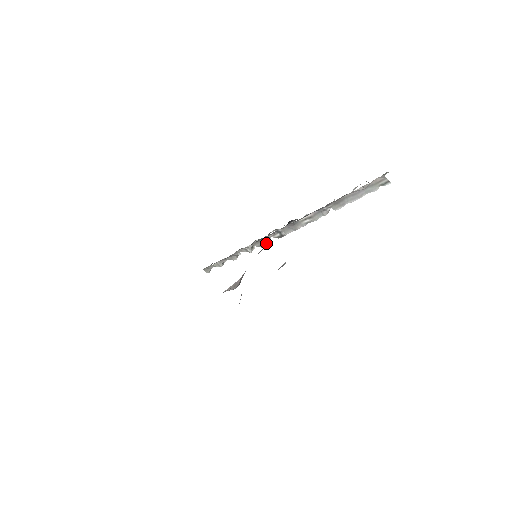
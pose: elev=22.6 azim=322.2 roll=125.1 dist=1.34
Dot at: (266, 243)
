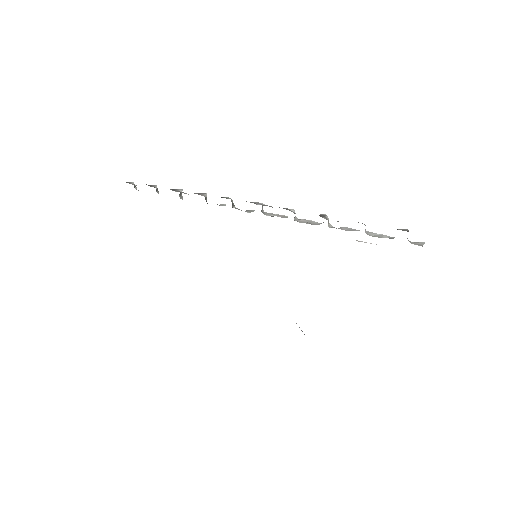
Dot at: (232, 207)
